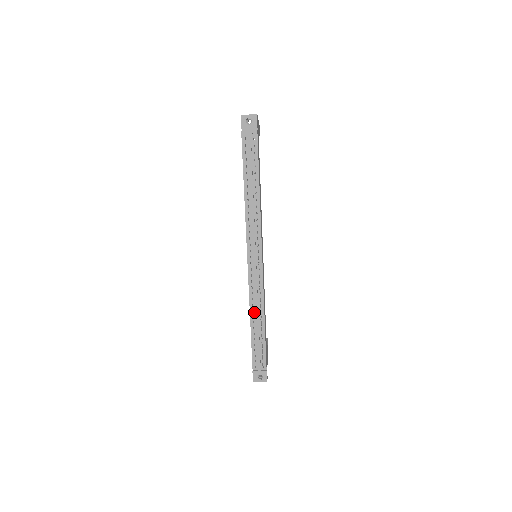
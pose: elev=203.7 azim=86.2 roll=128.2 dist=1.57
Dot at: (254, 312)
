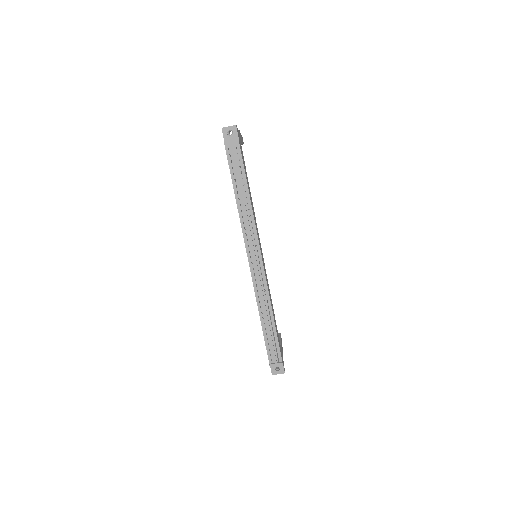
Dot at: (262, 308)
